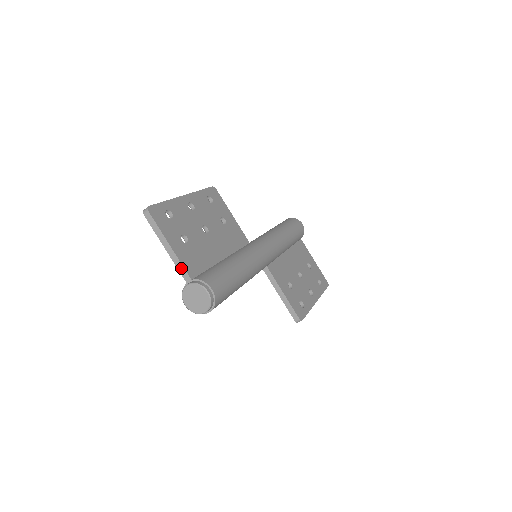
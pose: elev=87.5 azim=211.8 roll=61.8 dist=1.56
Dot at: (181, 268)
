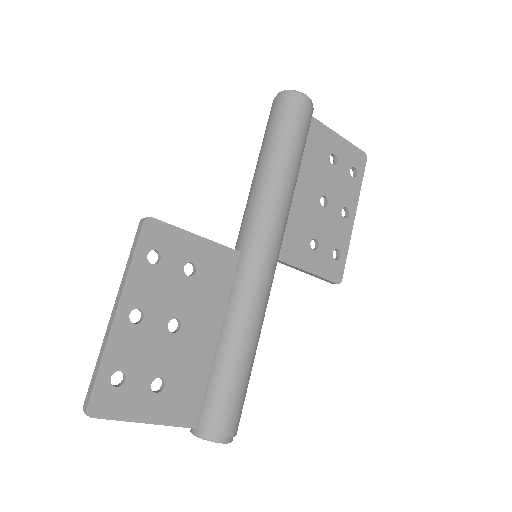
Dot at: (175, 426)
